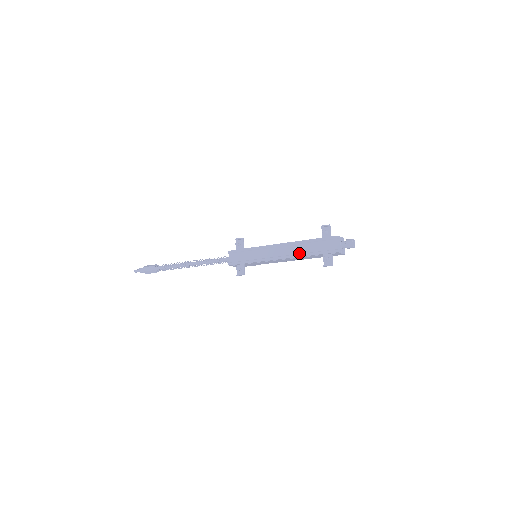
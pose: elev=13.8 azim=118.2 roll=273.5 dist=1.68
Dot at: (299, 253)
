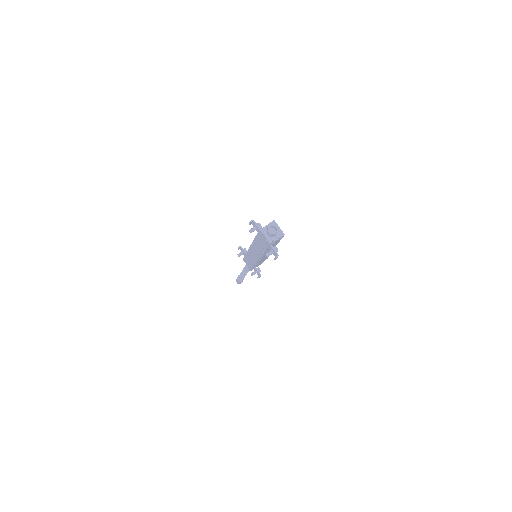
Dot at: (260, 252)
